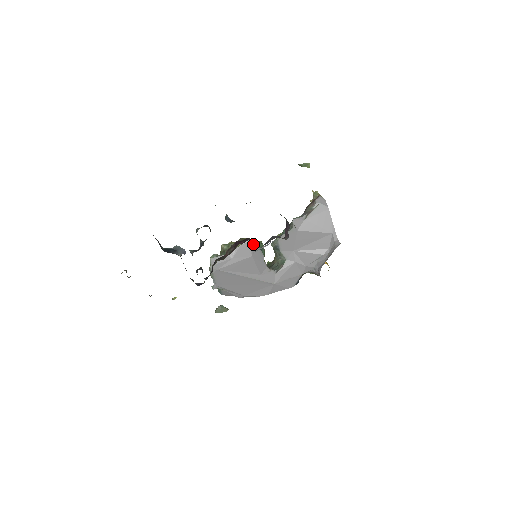
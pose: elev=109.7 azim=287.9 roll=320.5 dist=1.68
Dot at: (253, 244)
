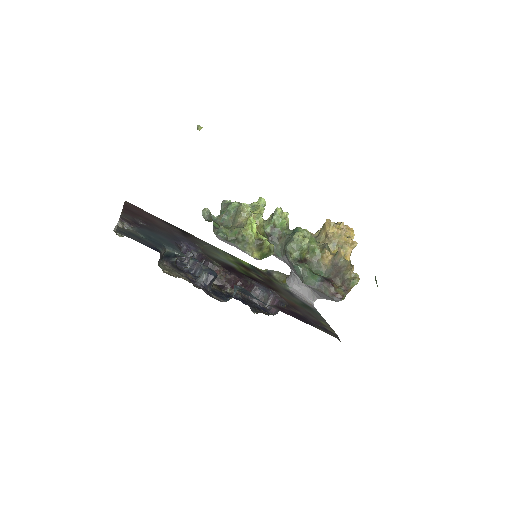
Dot at: occluded
